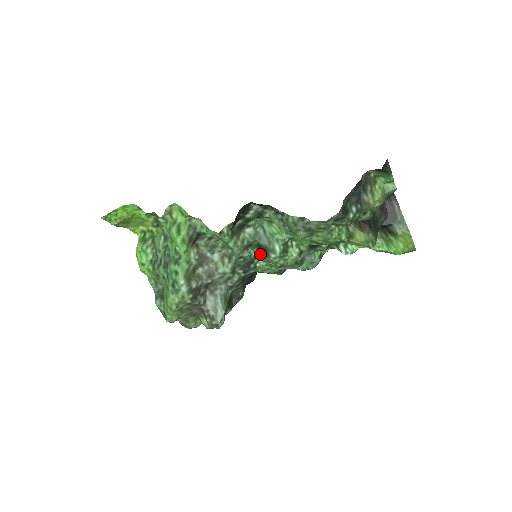
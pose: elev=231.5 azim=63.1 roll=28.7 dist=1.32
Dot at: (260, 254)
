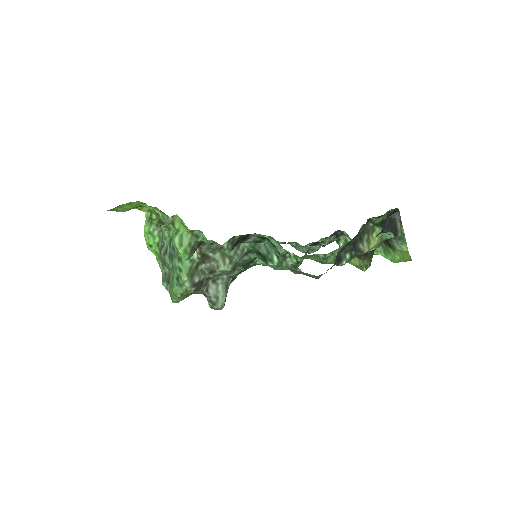
Dot at: (259, 257)
